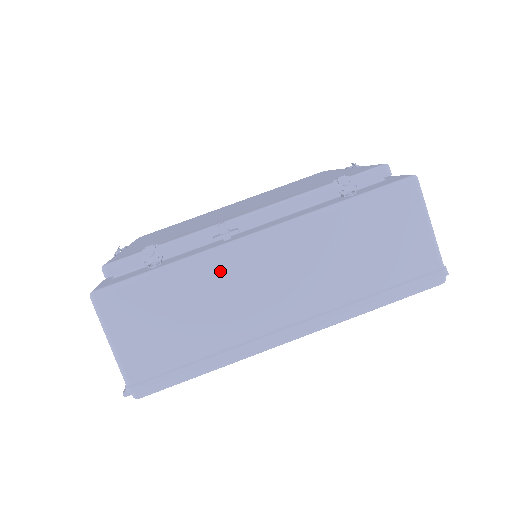
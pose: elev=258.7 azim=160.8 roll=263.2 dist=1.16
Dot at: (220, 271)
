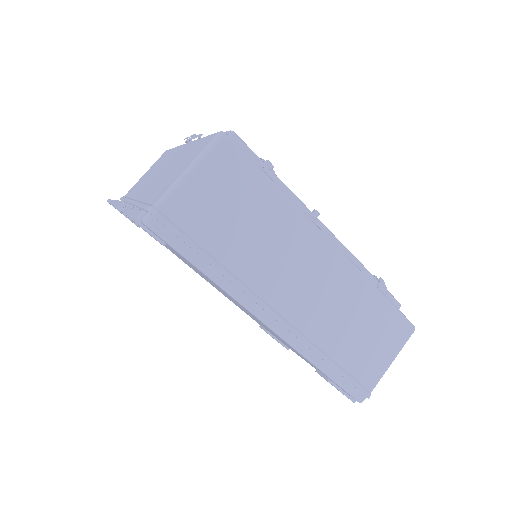
Dot at: (294, 231)
